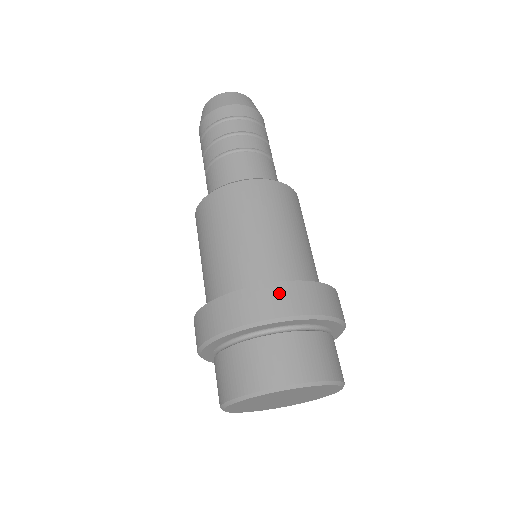
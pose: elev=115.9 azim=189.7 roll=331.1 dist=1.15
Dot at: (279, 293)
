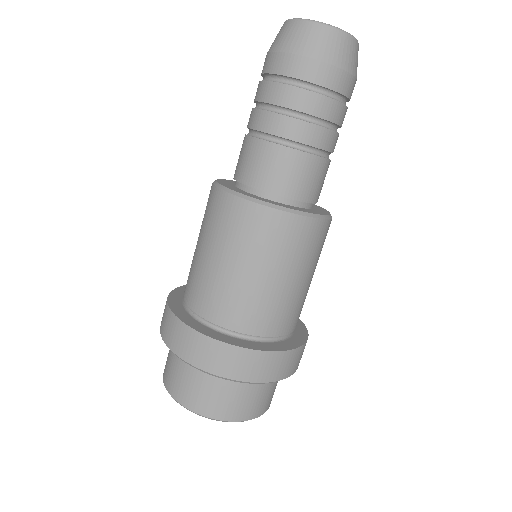
Dot at: (278, 362)
